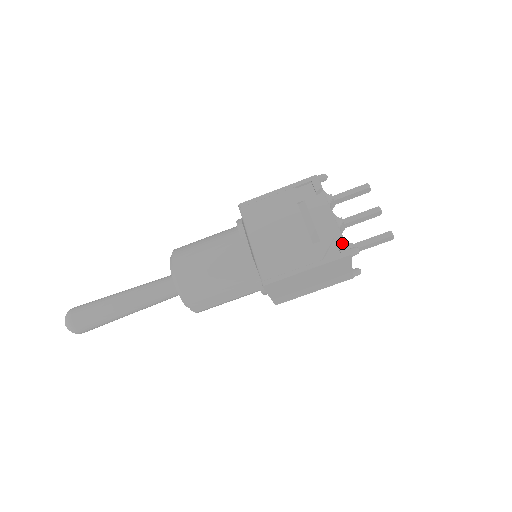
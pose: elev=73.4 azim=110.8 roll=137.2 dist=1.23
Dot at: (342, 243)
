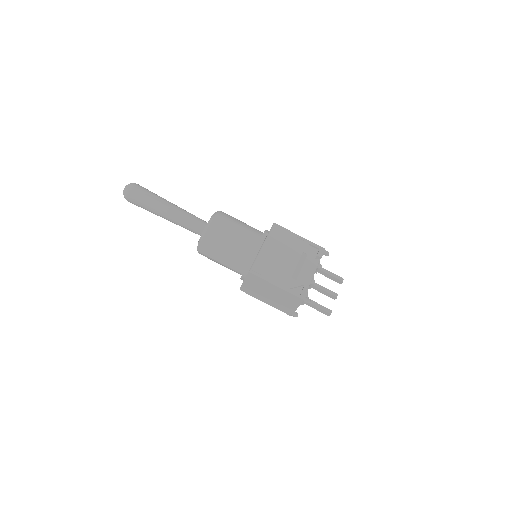
Dot at: (306, 291)
